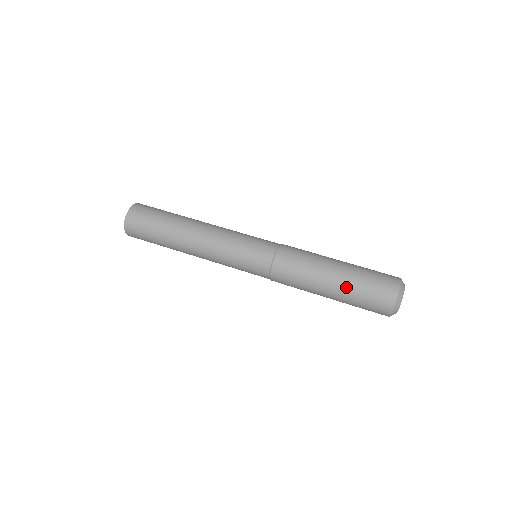
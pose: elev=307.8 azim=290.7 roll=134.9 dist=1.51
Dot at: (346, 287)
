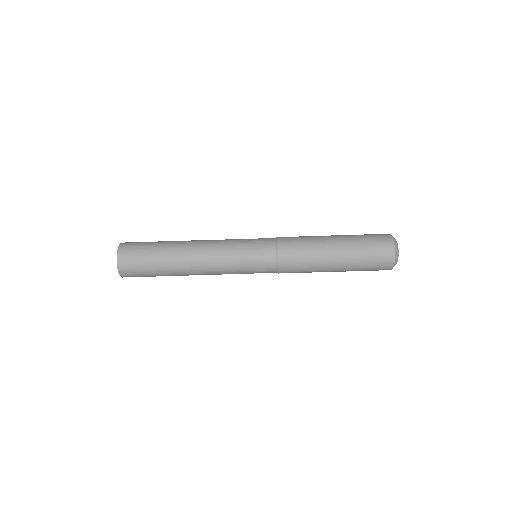
Dot at: (348, 270)
